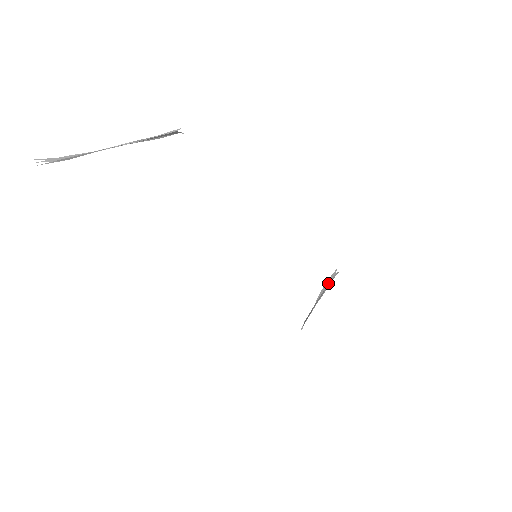
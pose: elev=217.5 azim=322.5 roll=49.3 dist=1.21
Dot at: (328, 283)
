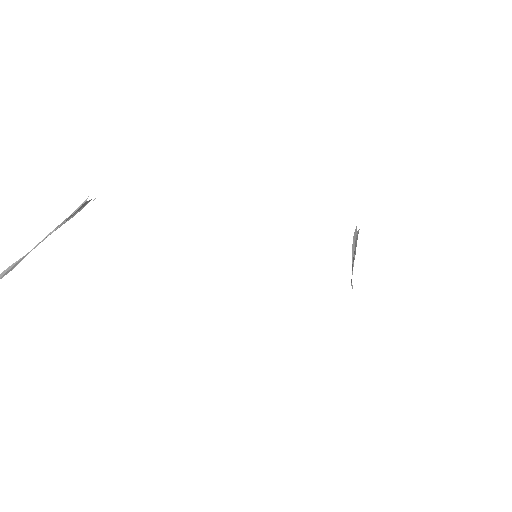
Dot at: (355, 242)
